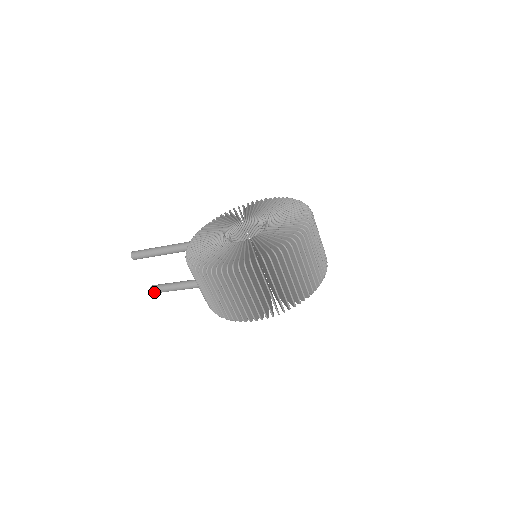
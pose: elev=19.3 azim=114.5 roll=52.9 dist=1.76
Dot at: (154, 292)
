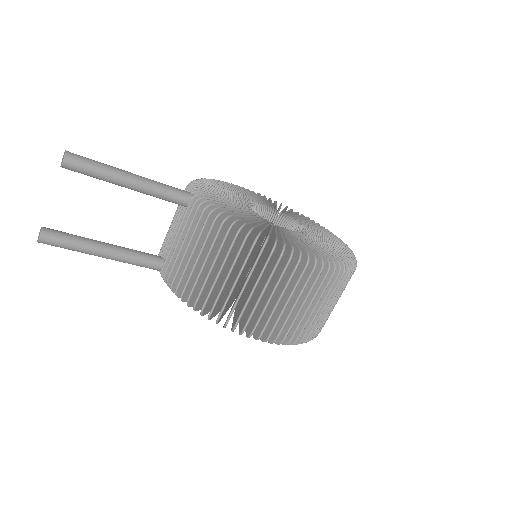
Dot at: (45, 240)
